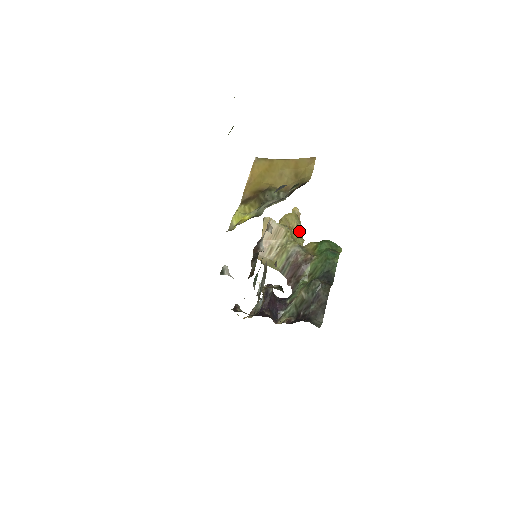
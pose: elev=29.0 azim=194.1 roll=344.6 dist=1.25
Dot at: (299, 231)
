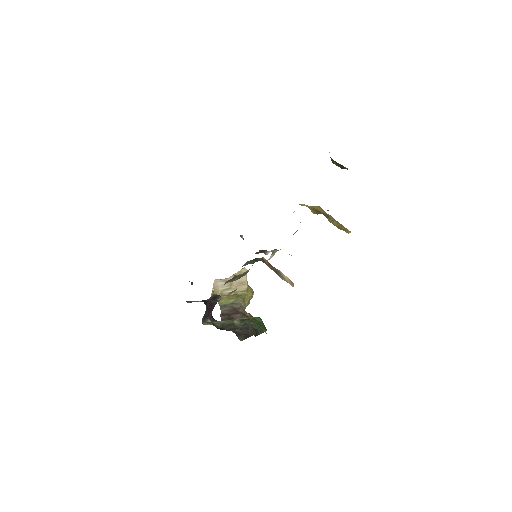
Dot at: (248, 301)
